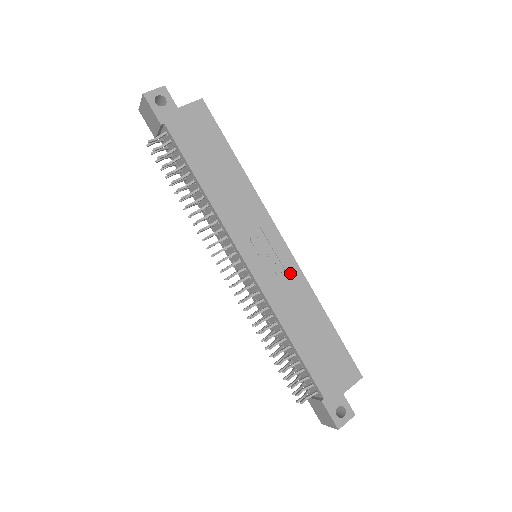
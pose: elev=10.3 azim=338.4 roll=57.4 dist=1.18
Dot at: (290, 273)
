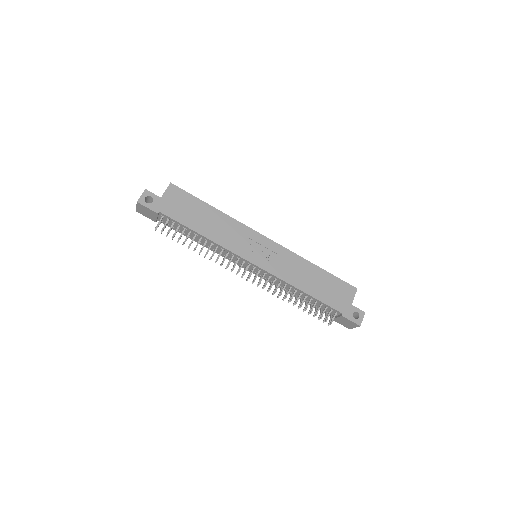
Dot at: (282, 254)
